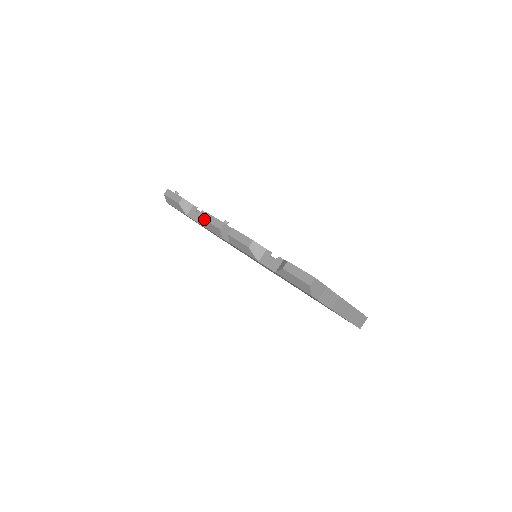
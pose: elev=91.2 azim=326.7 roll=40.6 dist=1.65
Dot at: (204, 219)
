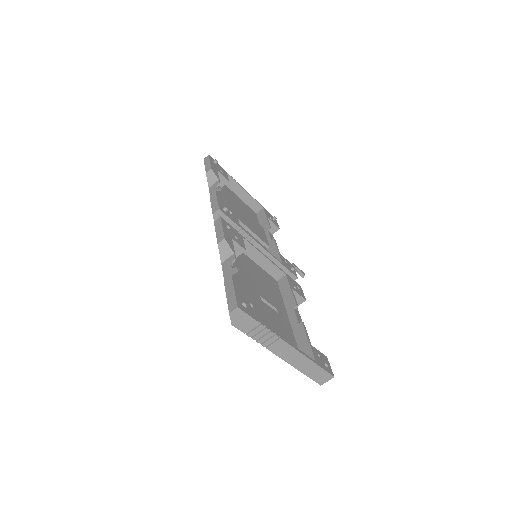
Dot at: (210, 198)
